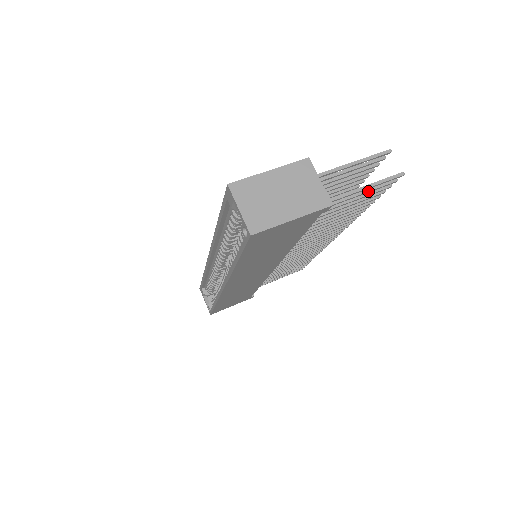
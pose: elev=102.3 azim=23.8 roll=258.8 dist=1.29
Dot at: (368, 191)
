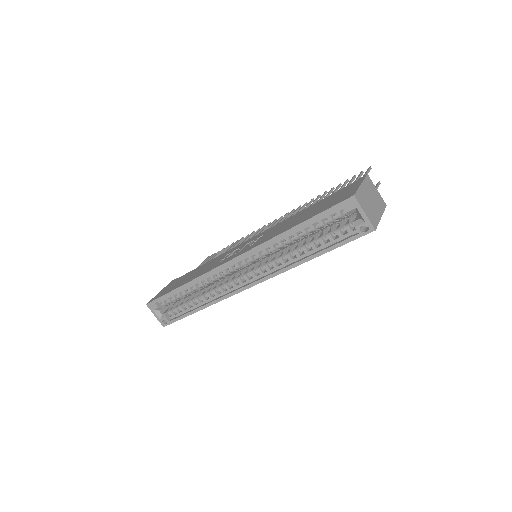
Dot at: occluded
